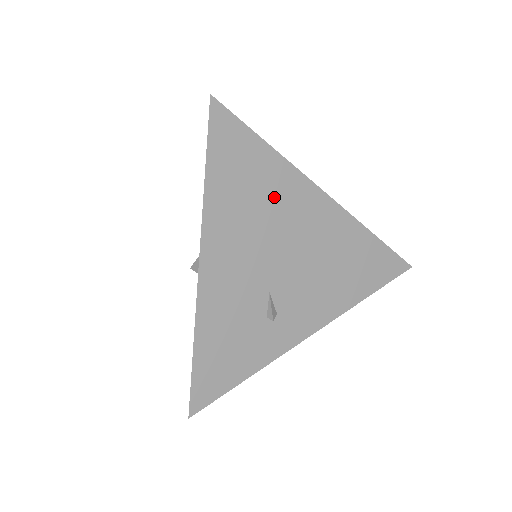
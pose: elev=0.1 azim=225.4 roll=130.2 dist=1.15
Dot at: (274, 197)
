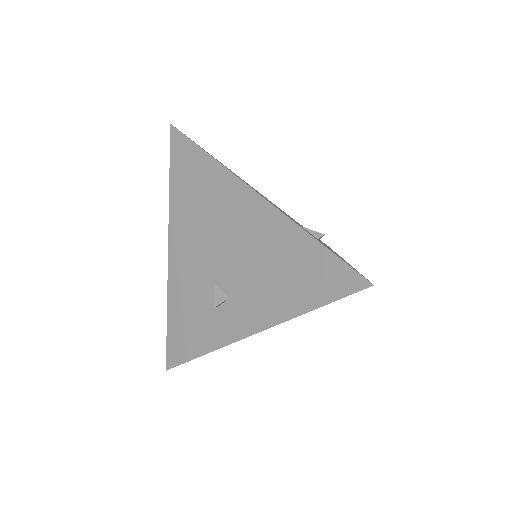
Dot at: occluded
